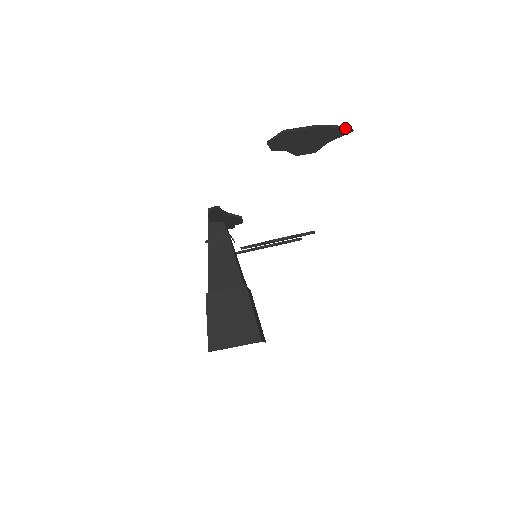
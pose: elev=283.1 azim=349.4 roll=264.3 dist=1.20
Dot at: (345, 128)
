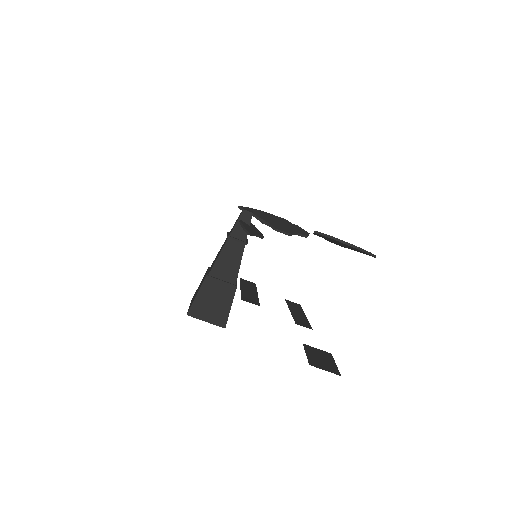
Dot at: (371, 255)
